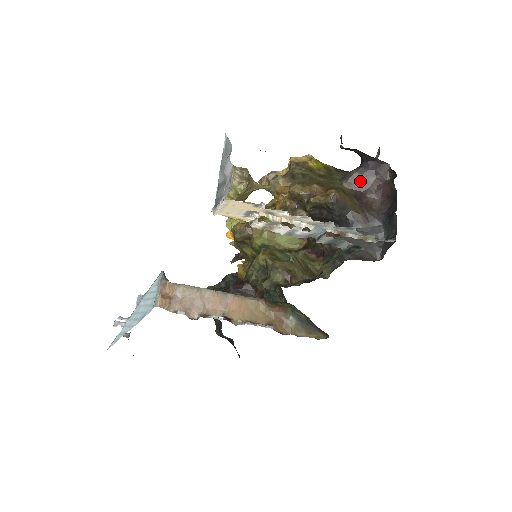
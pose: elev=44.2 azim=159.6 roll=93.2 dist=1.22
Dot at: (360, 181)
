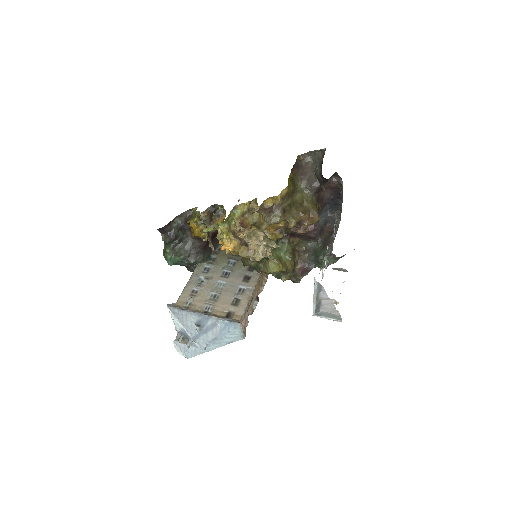
Dot at: (320, 189)
